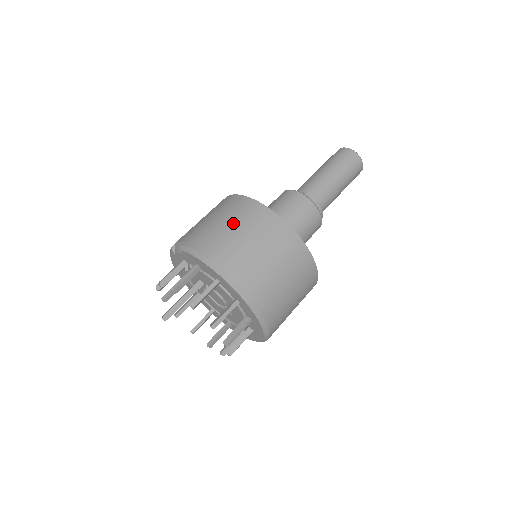
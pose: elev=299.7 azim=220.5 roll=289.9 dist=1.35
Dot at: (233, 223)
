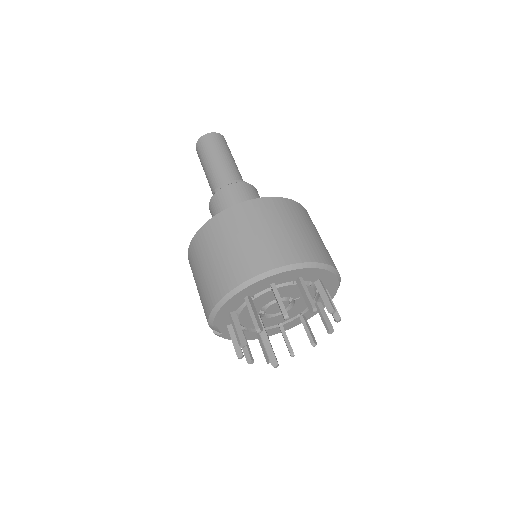
Dot at: (201, 266)
